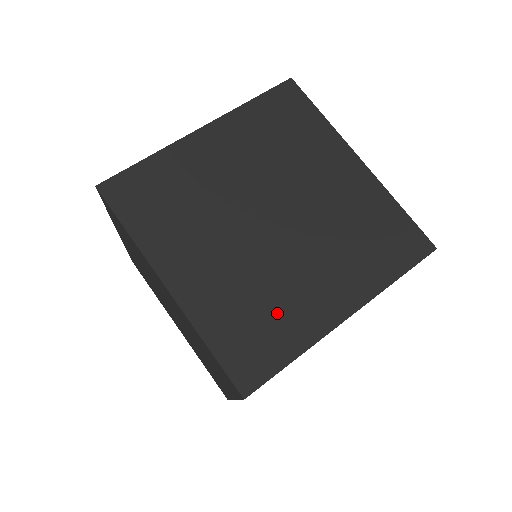
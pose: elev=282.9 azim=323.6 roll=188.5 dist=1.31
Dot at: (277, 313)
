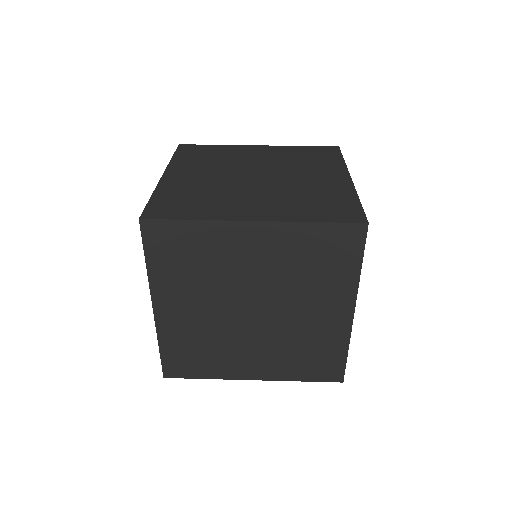
Dot at: (321, 194)
